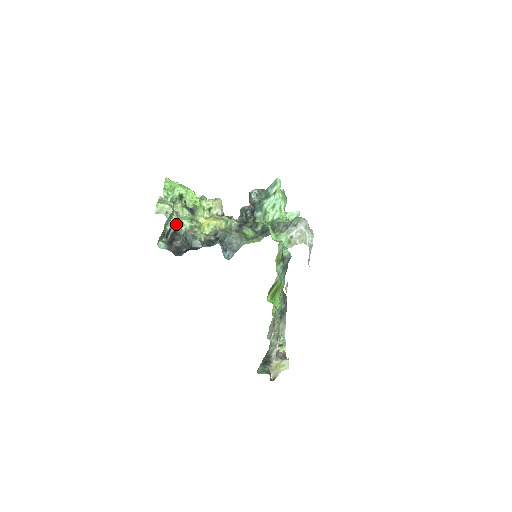
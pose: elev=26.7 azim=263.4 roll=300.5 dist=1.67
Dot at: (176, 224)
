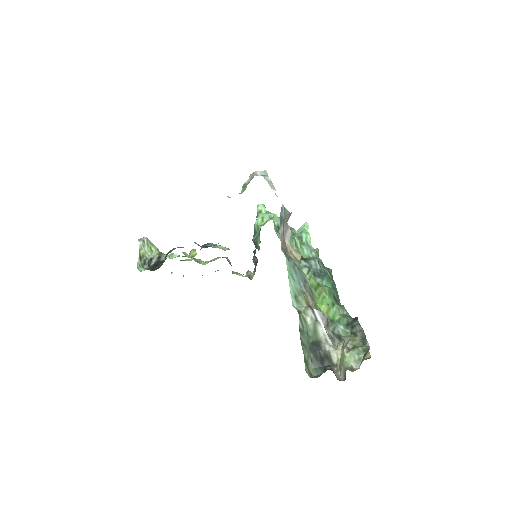
Dot at: (158, 255)
